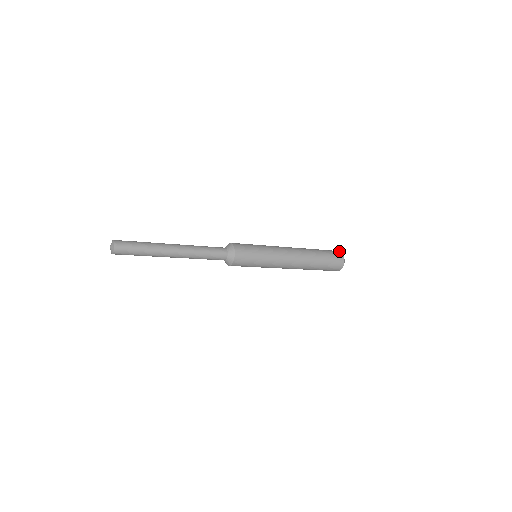
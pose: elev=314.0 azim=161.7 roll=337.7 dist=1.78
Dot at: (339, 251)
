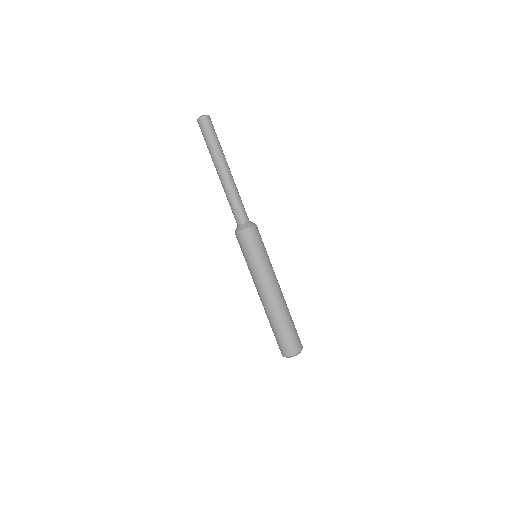
Dot at: occluded
